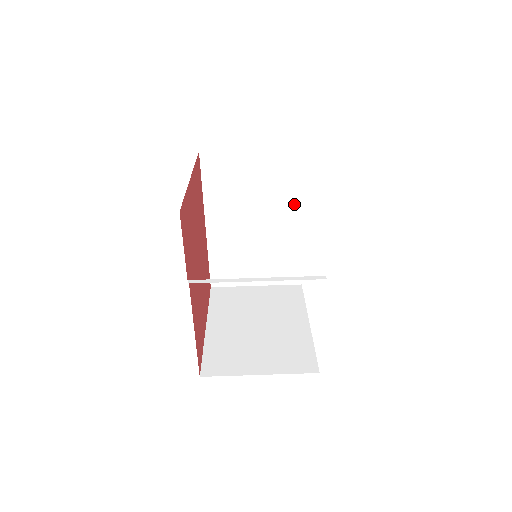
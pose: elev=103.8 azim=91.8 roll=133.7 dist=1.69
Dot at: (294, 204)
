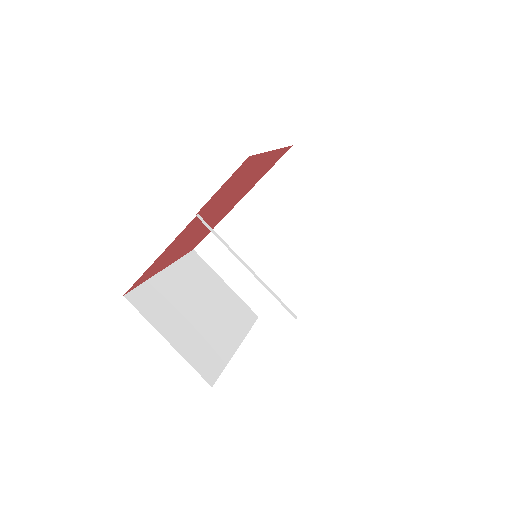
Dot at: (317, 253)
